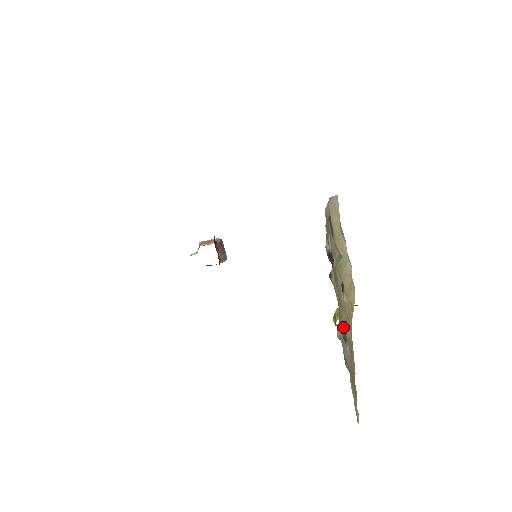
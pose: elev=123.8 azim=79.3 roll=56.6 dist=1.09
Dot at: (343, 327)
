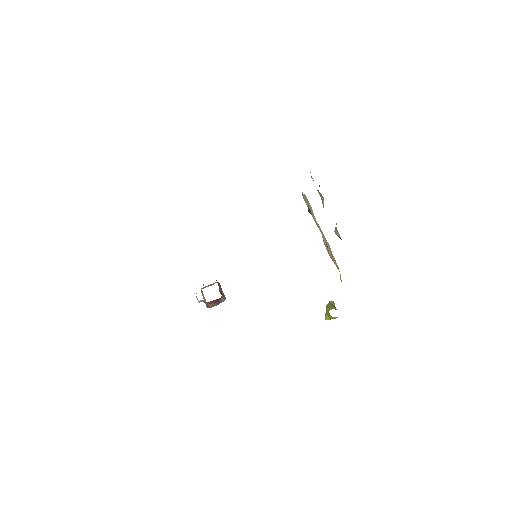
Dot at: (338, 234)
